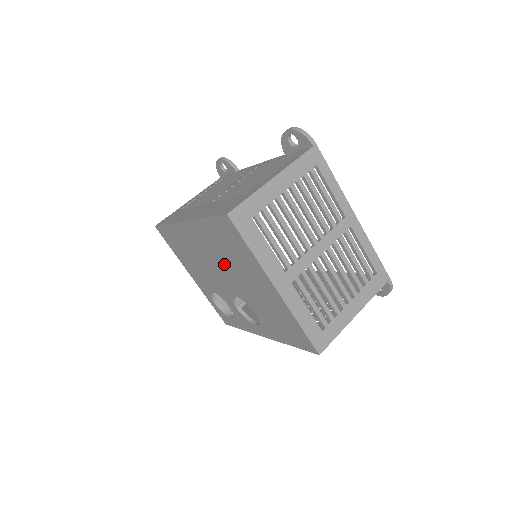
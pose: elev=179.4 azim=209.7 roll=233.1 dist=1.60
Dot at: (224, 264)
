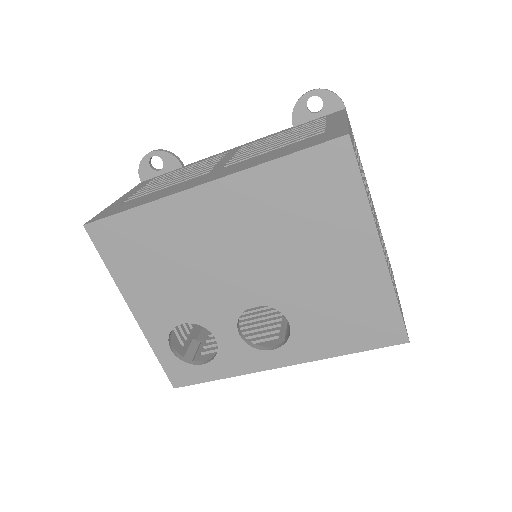
Dot at: (268, 244)
